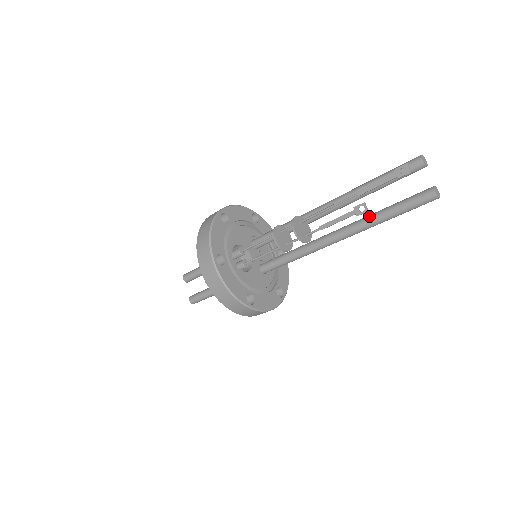
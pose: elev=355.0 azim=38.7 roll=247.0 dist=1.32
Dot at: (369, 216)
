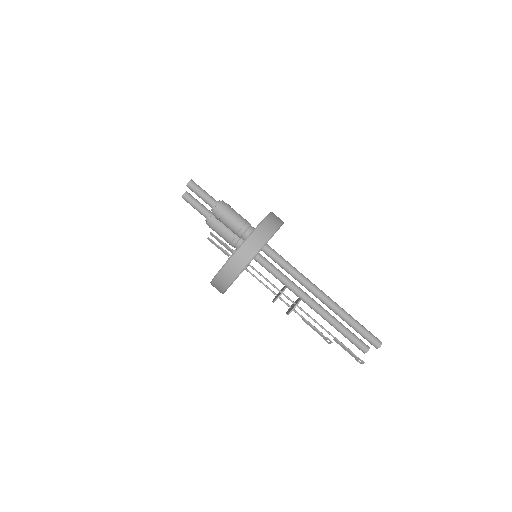
Dot at: (332, 322)
